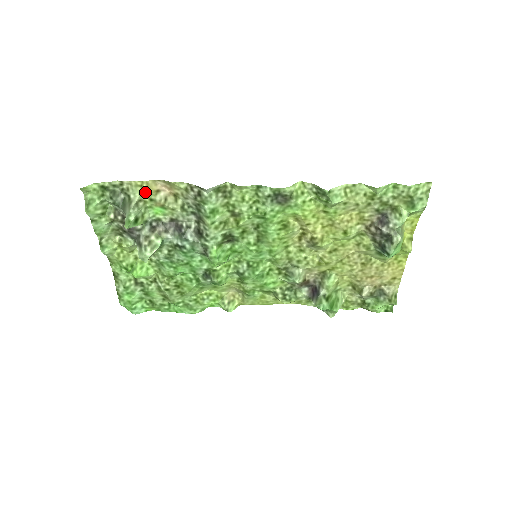
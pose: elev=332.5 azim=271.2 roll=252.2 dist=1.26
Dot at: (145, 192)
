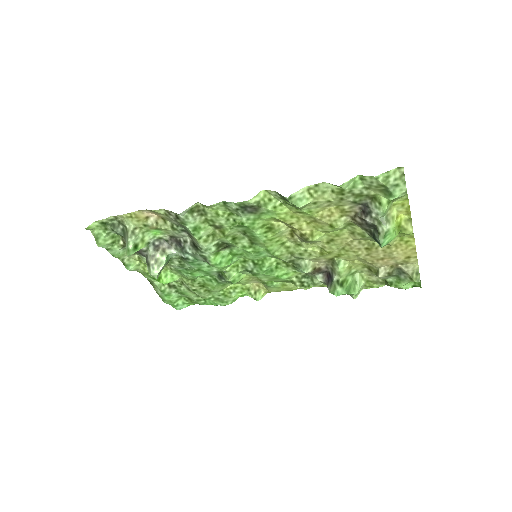
Dot at: (137, 221)
